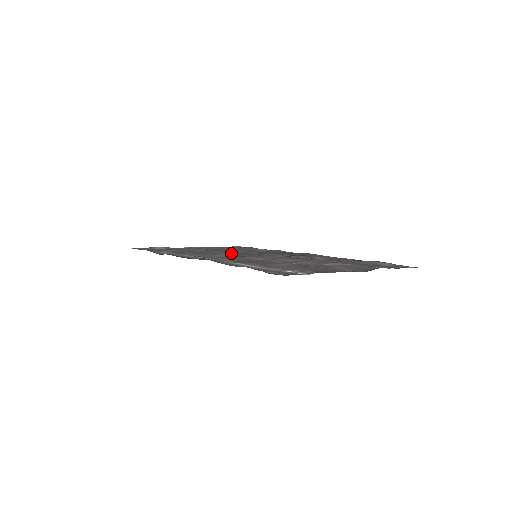
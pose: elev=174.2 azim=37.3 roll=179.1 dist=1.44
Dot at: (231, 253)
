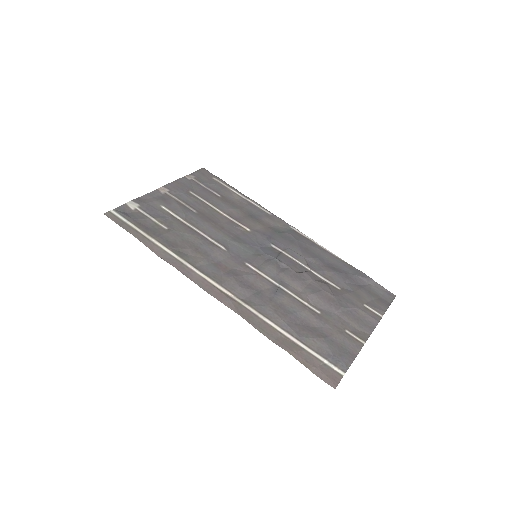
Dot at: (222, 233)
